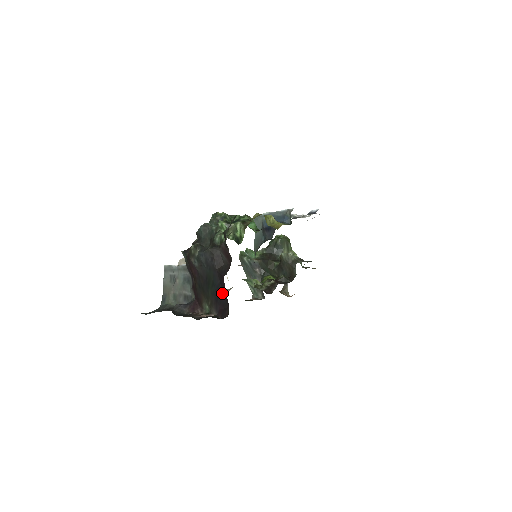
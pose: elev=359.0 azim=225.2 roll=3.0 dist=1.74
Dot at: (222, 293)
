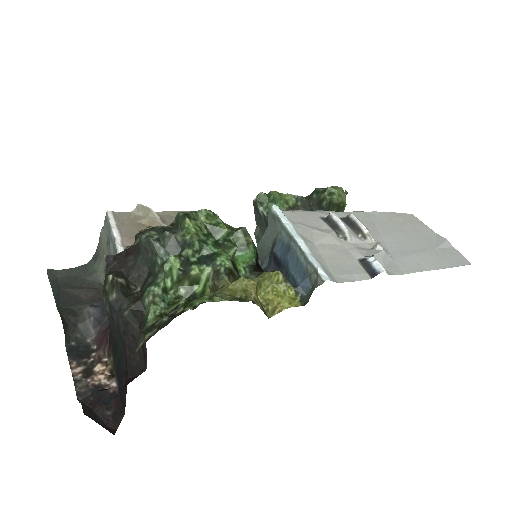
Dot at: (124, 387)
